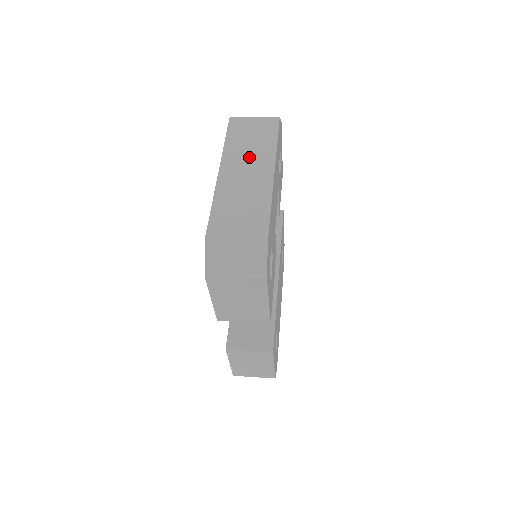
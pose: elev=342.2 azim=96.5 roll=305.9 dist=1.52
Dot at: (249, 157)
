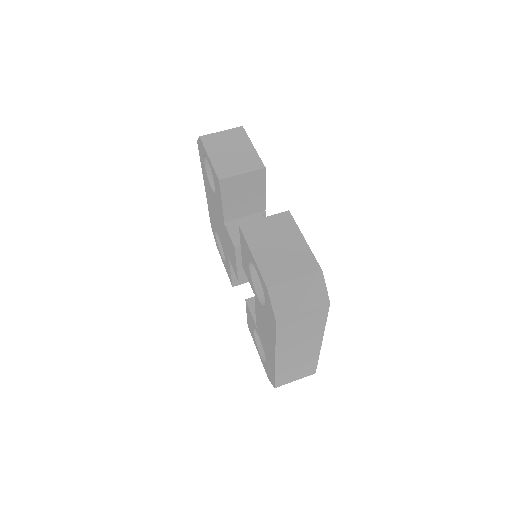
Dot at: (300, 343)
